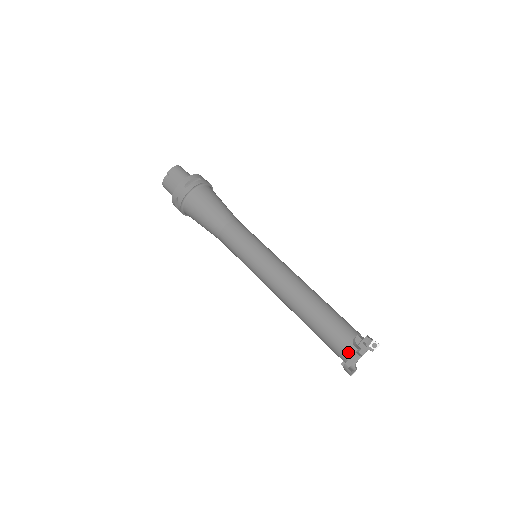
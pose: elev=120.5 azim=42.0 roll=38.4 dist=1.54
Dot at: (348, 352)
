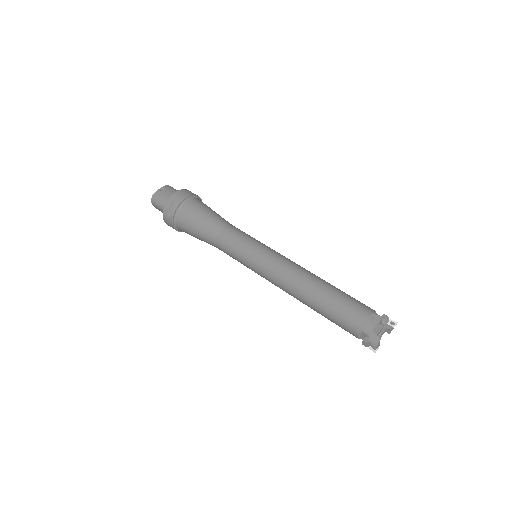
Dot at: (374, 320)
